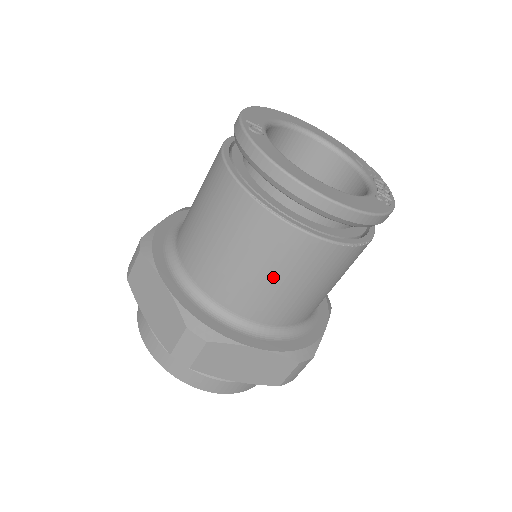
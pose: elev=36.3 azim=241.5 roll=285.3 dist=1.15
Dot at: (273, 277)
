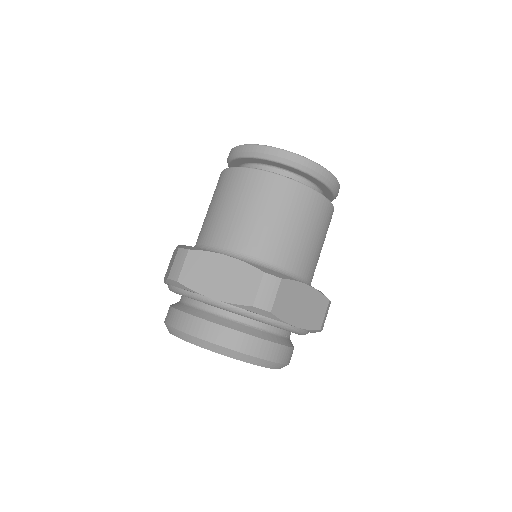
Dot at: (302, 229)
